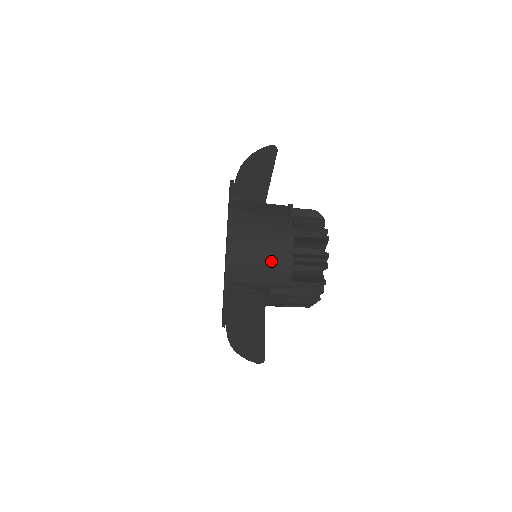
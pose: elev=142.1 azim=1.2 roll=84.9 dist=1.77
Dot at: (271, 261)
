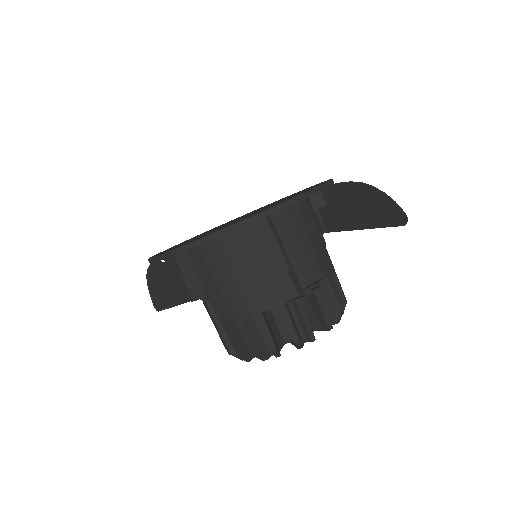
Dot at: (231, 292)
